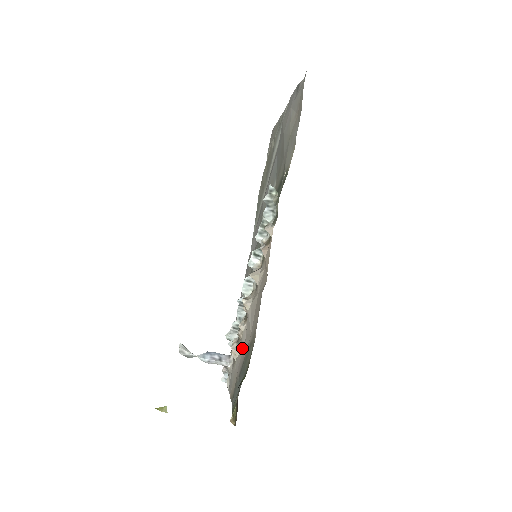
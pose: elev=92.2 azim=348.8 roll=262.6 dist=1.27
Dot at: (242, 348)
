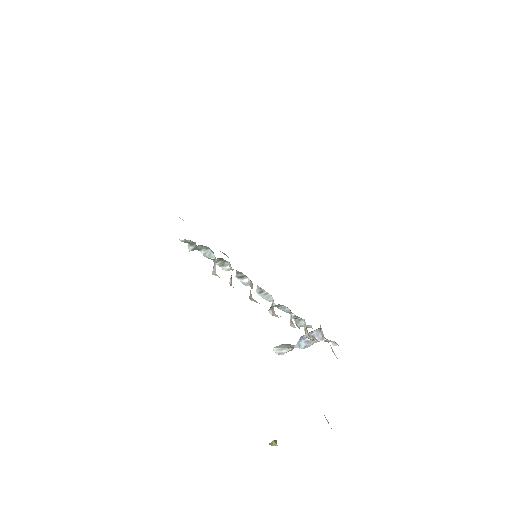
Dot at: occluded
